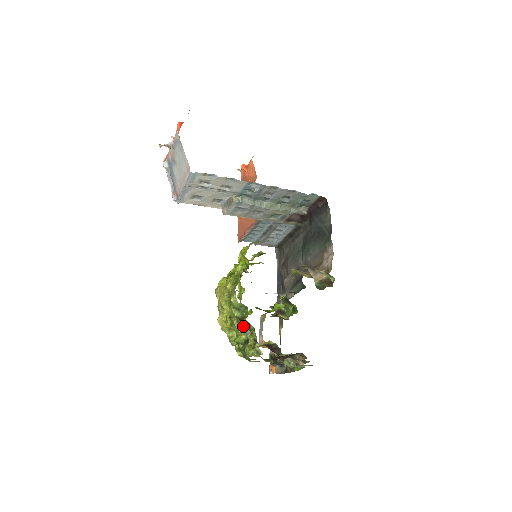
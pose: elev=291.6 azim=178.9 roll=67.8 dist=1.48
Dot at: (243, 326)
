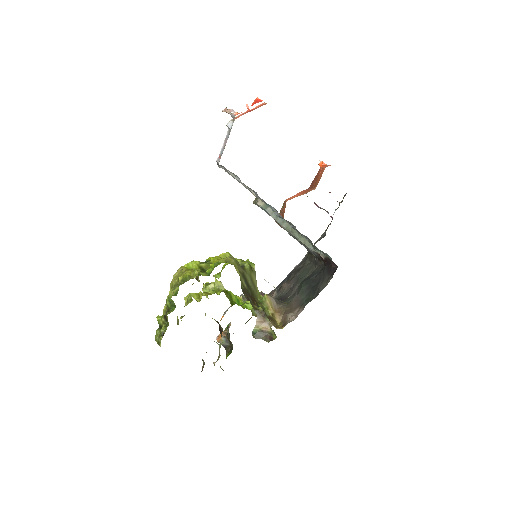
Dot at: (166, 315)
